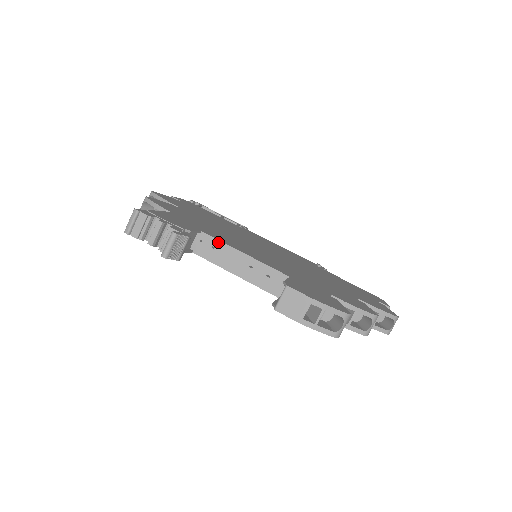
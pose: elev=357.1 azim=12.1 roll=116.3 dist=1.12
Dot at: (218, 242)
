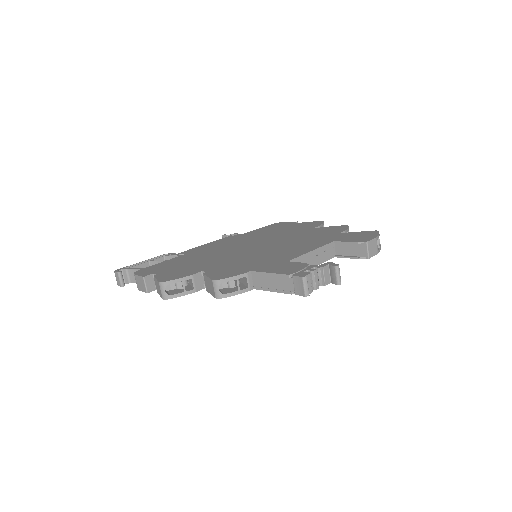
Dot at: (297, 259)
